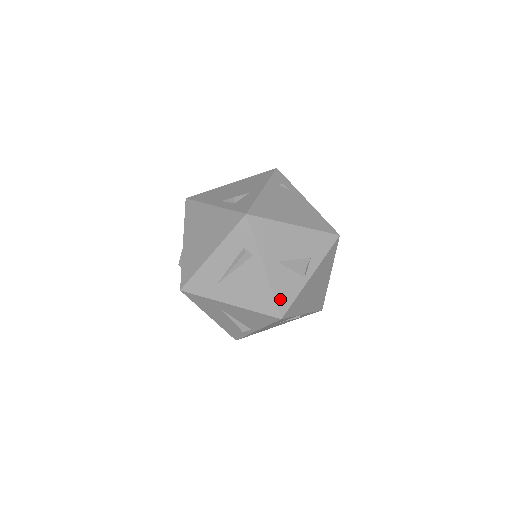
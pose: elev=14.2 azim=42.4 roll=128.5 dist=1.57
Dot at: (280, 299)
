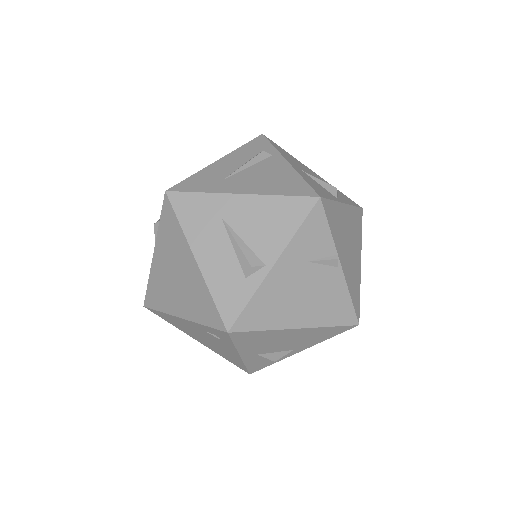
Dot at: (313, 187)
